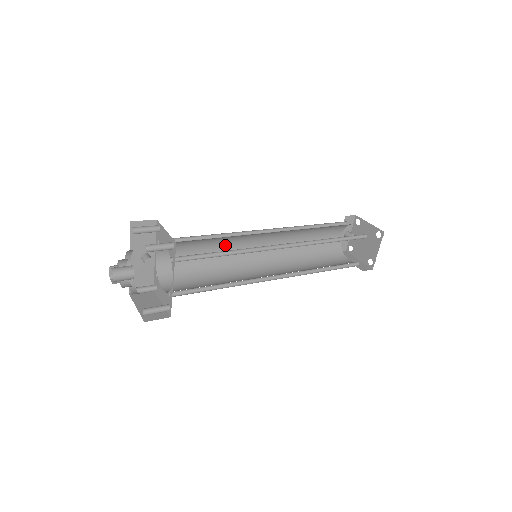
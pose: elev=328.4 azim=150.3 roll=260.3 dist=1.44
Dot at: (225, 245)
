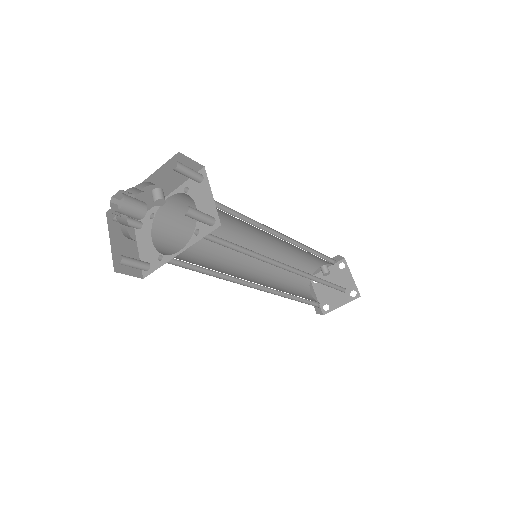
Dot at: (236, 224)
